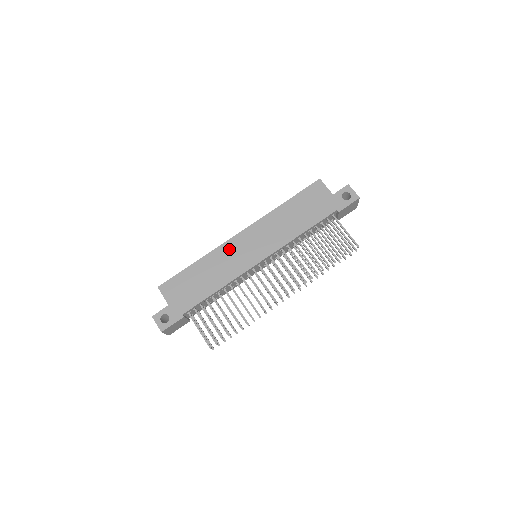
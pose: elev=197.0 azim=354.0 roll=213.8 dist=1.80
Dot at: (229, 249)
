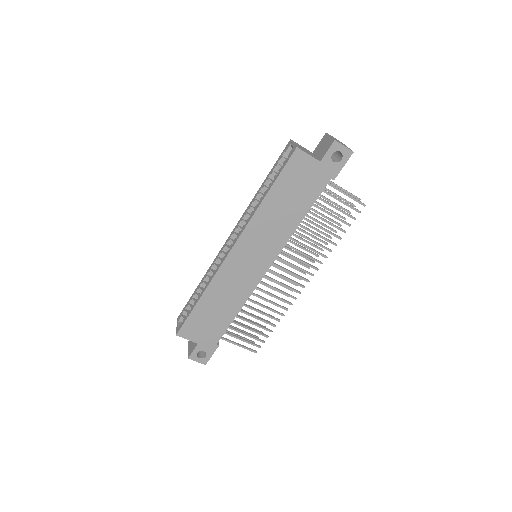
Dot at: (229, 272)
